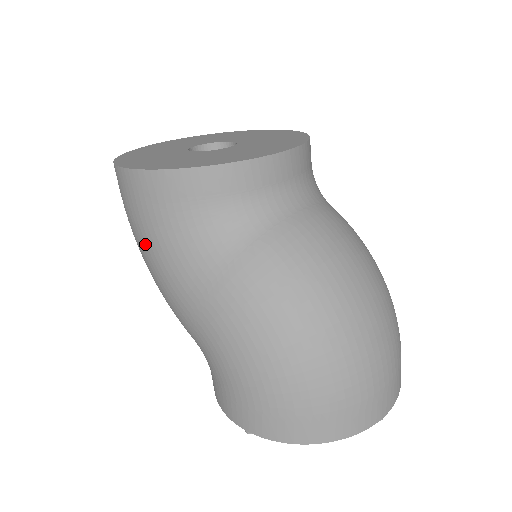
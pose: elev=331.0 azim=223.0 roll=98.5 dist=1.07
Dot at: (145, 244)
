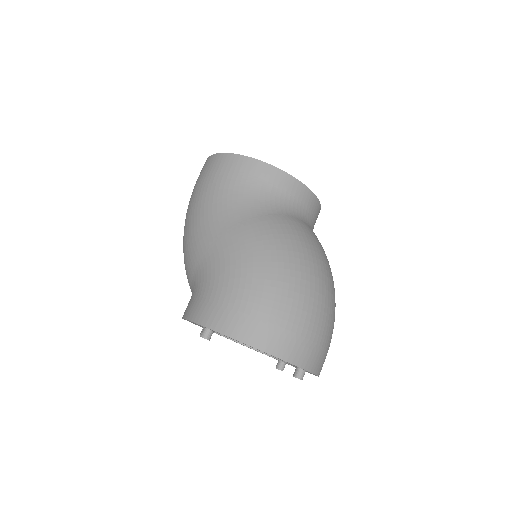
Dot at: (205, 196)
